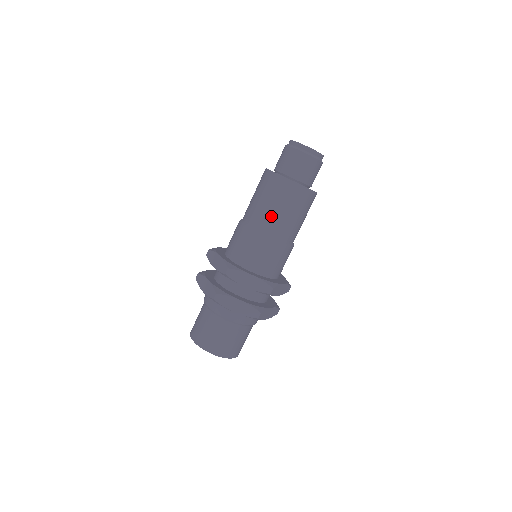
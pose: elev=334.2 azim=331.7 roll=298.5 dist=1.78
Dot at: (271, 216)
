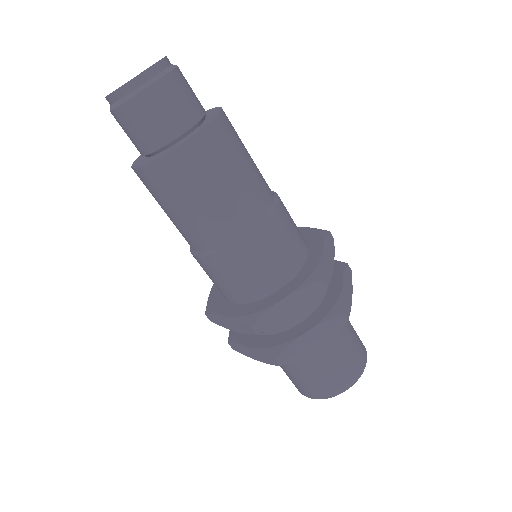
Dot at: (176, 226)
